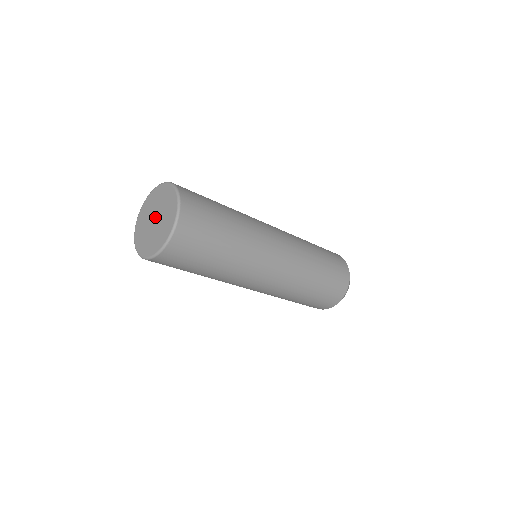
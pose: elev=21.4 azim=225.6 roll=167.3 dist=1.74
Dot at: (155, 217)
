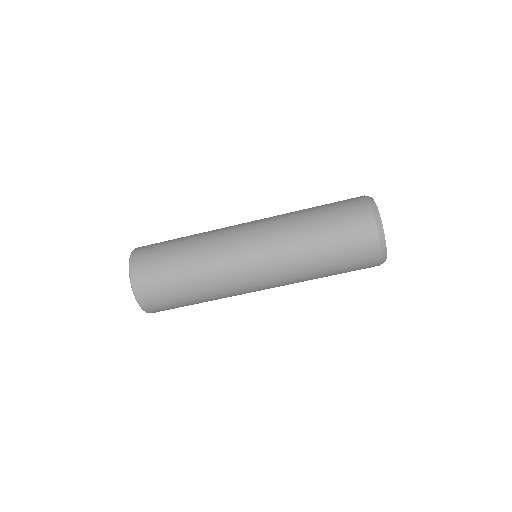
Dot at: occluded
